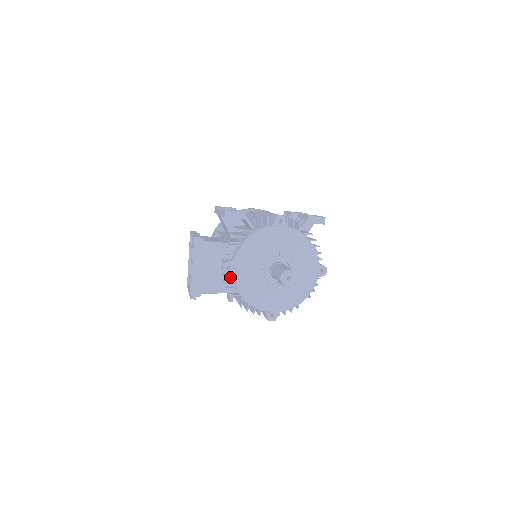
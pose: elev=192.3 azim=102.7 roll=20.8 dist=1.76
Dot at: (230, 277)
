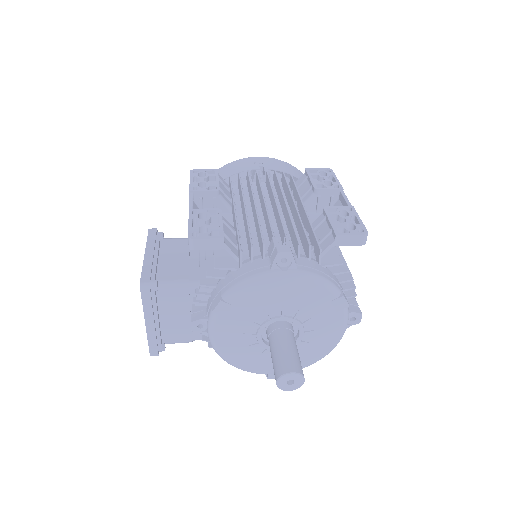
Dot at: occluded
